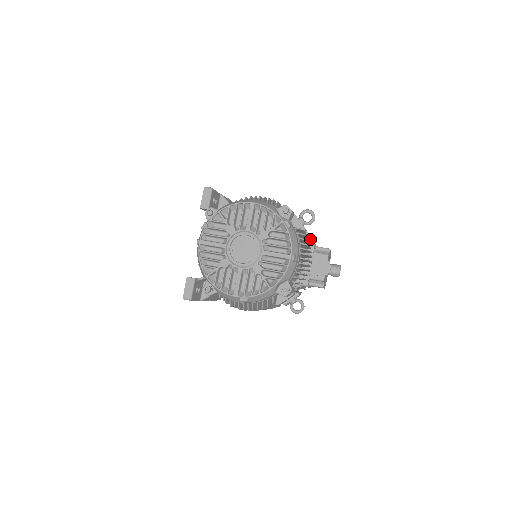
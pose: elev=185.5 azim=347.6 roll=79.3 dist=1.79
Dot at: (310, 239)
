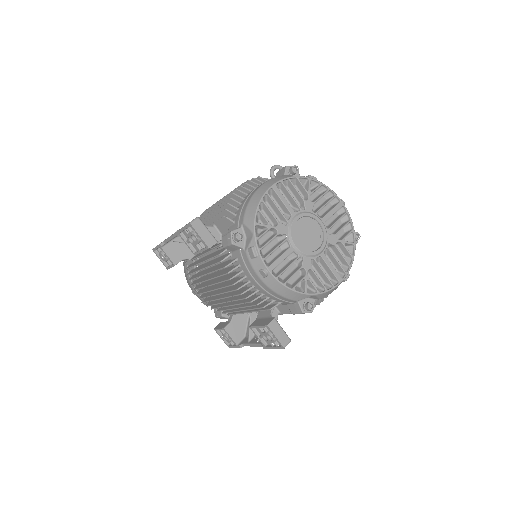
Dot at: occluded
